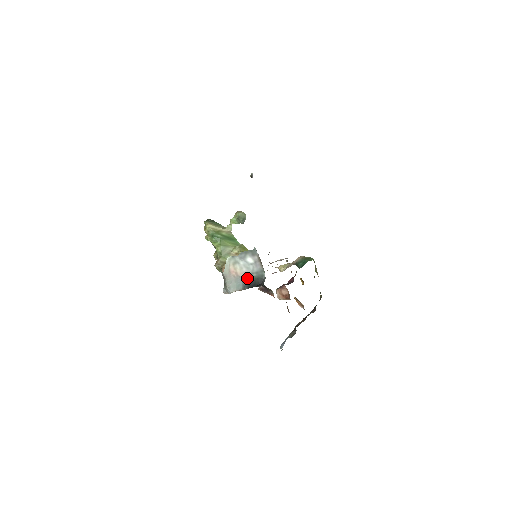
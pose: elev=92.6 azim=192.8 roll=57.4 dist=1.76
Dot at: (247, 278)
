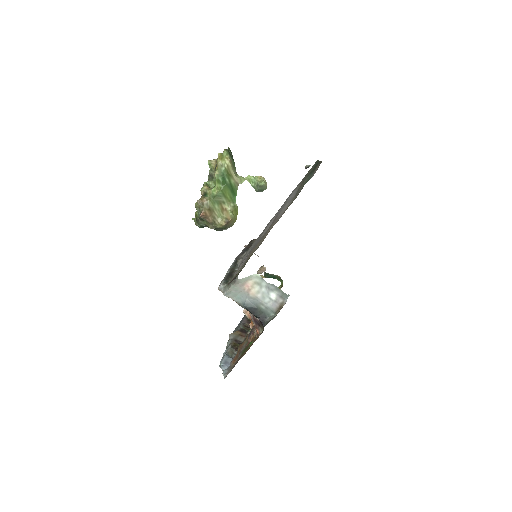
Dot at: (254, 302)
